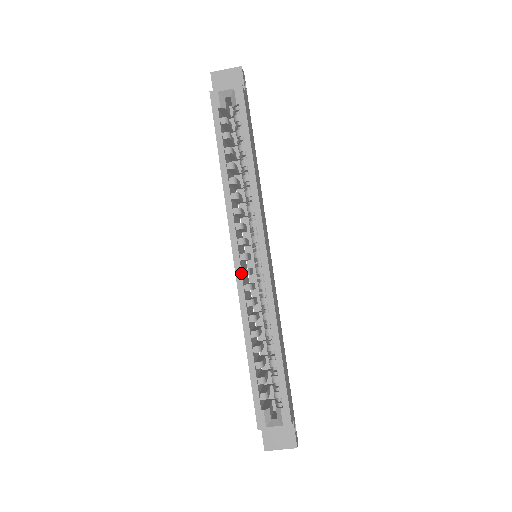
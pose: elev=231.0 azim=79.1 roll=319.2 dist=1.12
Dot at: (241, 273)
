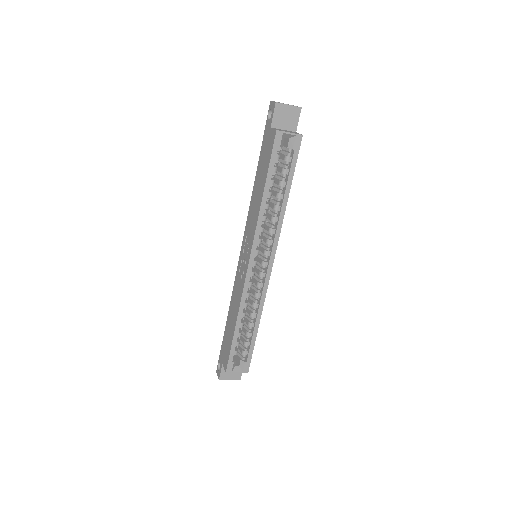
Dot at: (250, 275)
